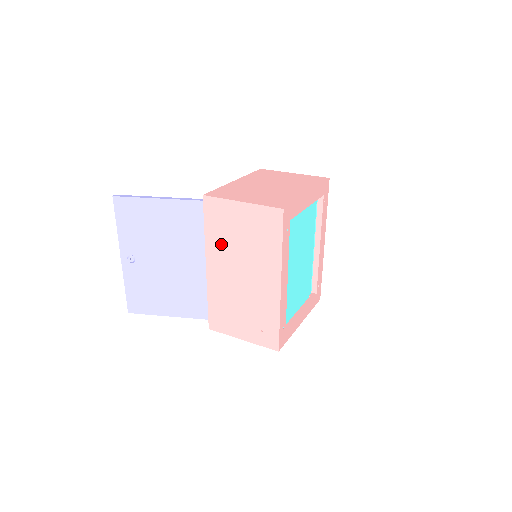
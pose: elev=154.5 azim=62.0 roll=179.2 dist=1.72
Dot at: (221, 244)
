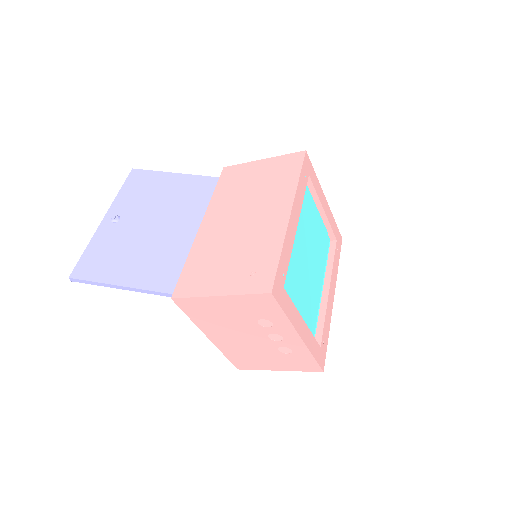
Dot at: (228, 198)
